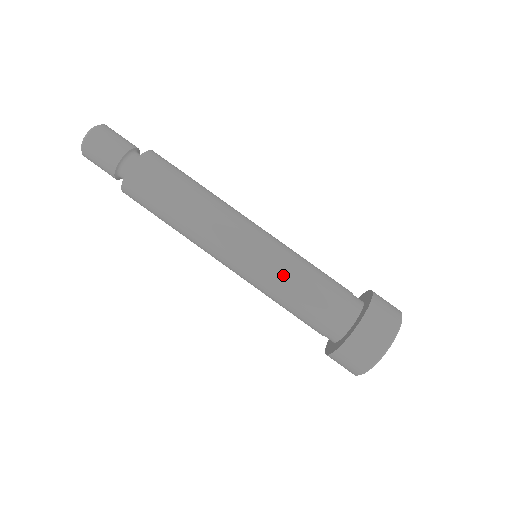
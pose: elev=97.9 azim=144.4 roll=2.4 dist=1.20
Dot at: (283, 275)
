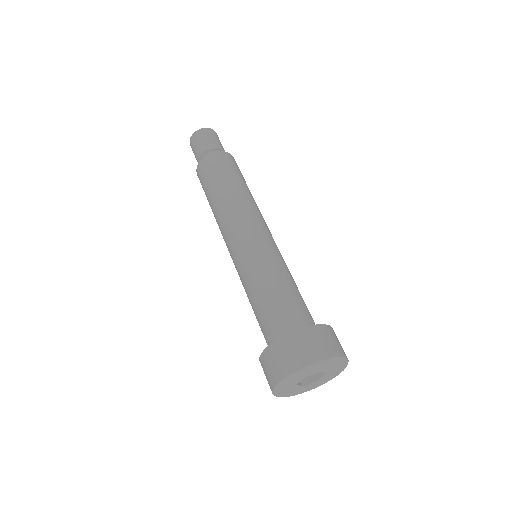
Dot at: (255, 272)
